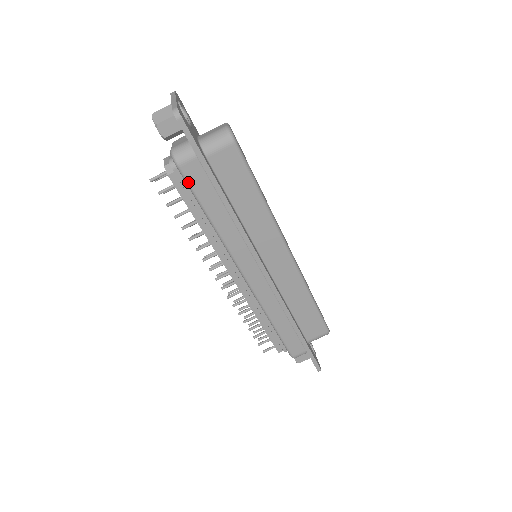
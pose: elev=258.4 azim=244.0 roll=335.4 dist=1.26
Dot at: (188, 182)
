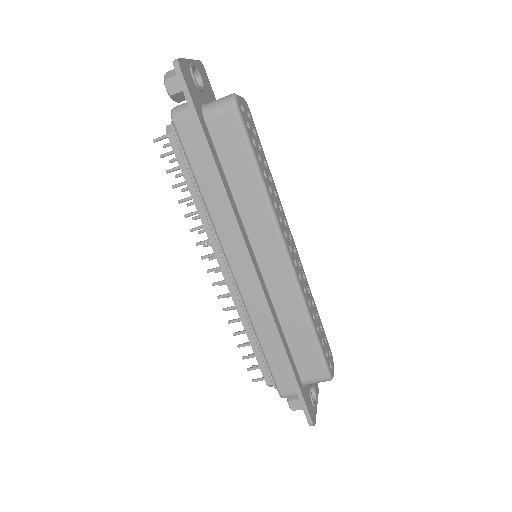
Dot at: (182, 142)
